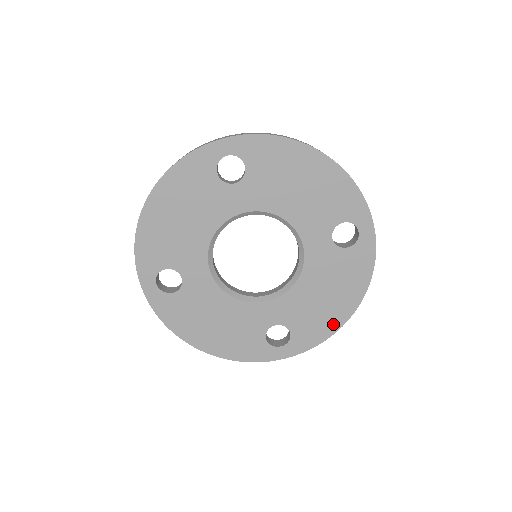
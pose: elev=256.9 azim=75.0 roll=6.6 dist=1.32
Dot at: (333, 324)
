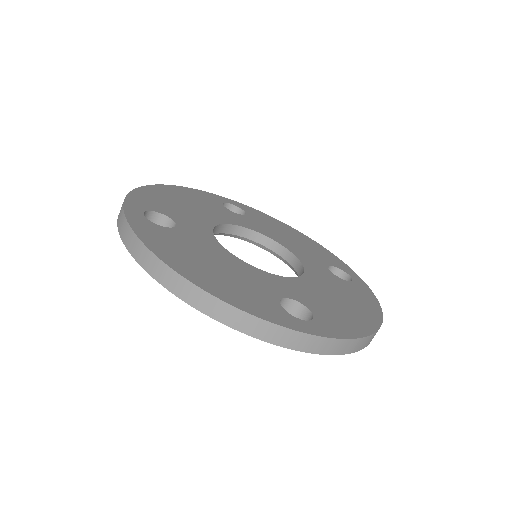
Dot at: occluded
